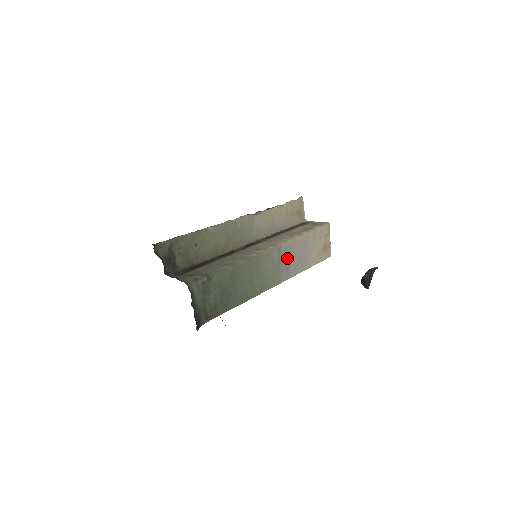
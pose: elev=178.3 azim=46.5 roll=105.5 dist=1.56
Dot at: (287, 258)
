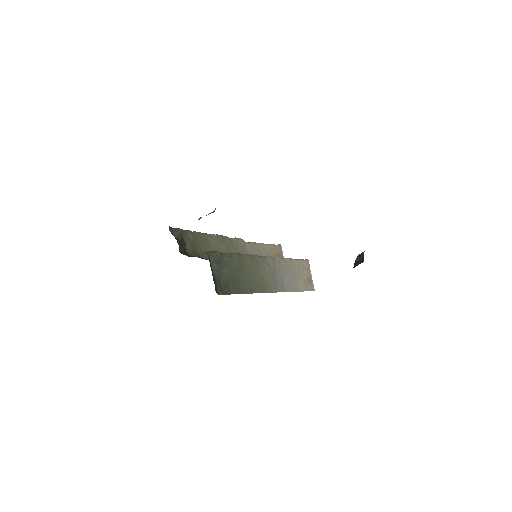
Dot at: (280, 272)
